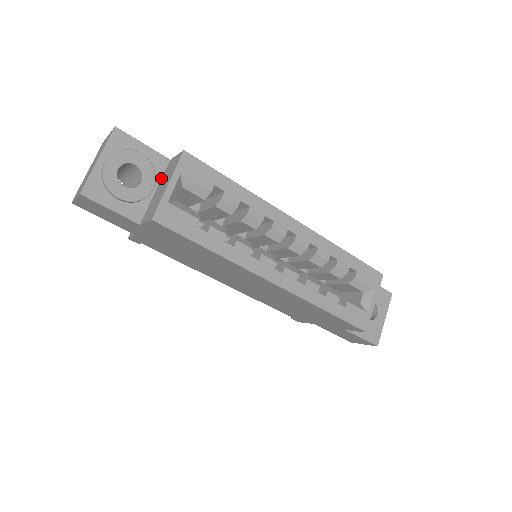
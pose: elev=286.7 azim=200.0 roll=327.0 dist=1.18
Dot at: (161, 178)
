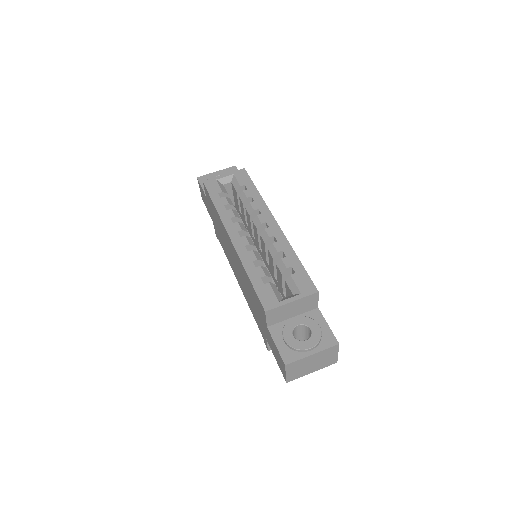
Dot at: occluded
